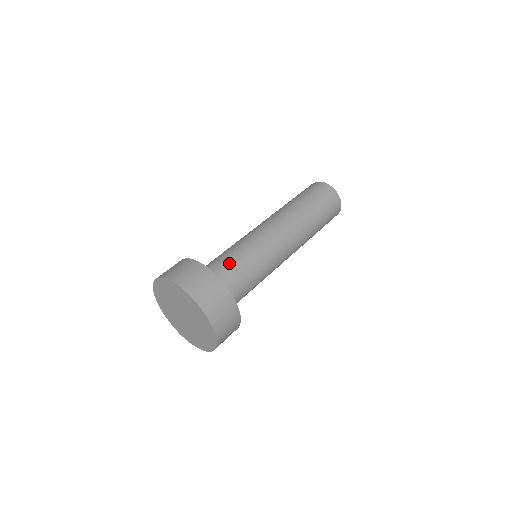
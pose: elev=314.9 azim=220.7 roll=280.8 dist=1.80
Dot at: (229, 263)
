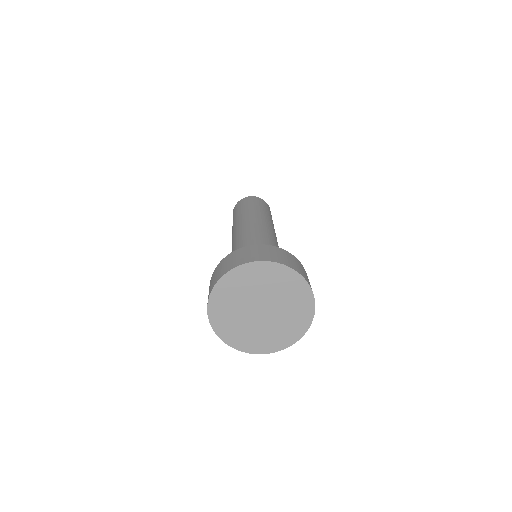
Dot at: occluded
